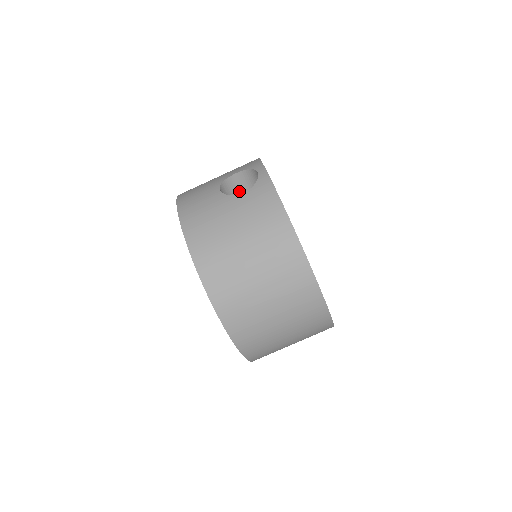
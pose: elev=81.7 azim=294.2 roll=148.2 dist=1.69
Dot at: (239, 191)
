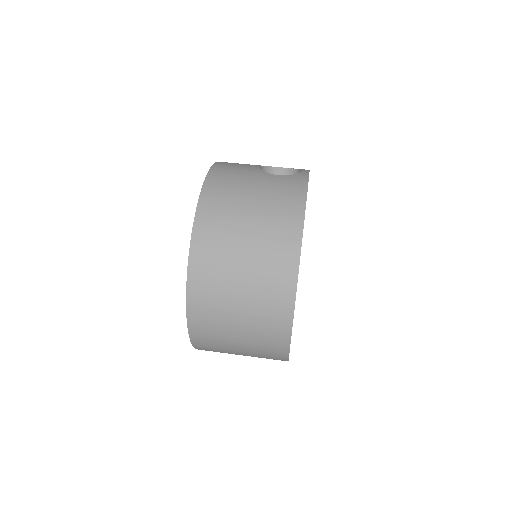
Dot at: occluded
